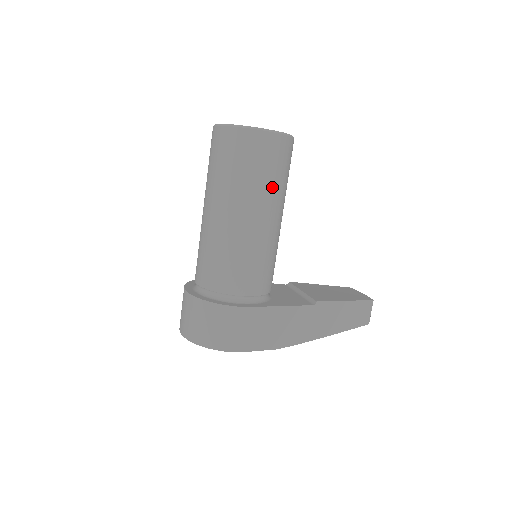
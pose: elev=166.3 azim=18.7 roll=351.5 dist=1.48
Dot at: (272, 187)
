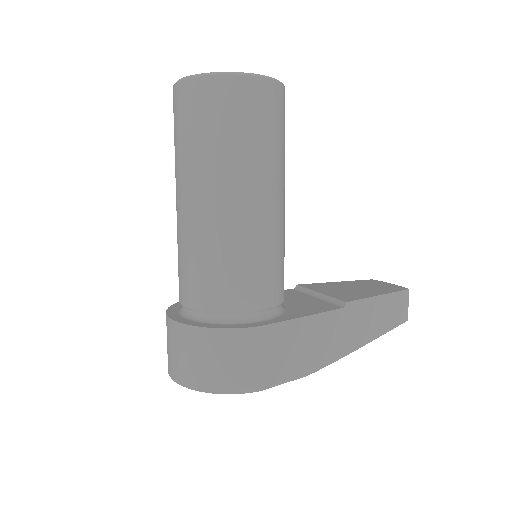
Dot at: (269, 155)
